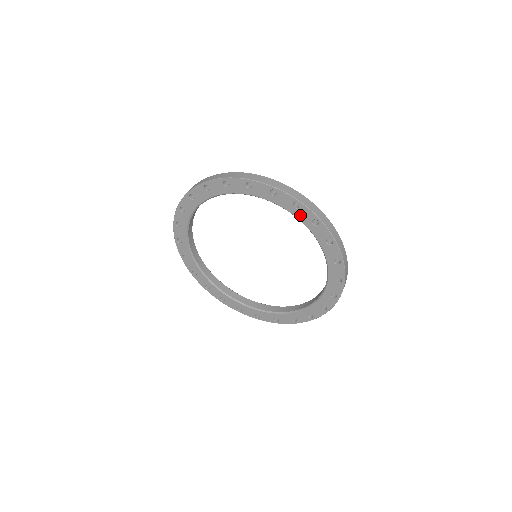
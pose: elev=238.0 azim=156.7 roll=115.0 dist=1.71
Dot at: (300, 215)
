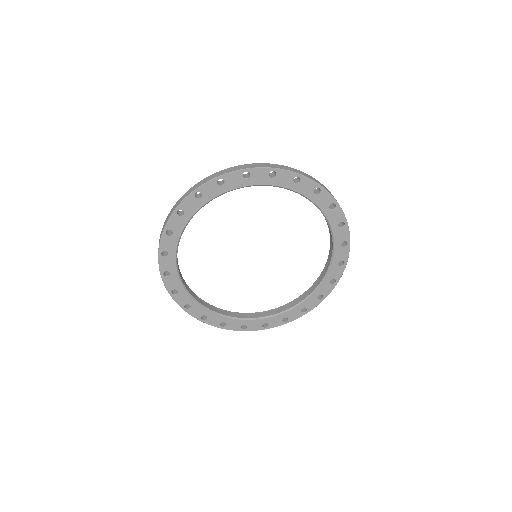
Dot at: (319, 201)
